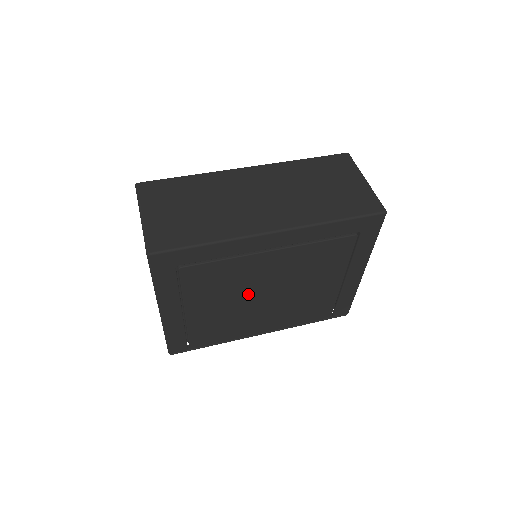
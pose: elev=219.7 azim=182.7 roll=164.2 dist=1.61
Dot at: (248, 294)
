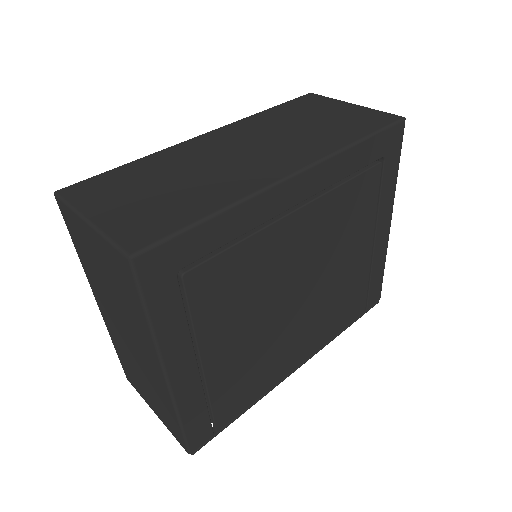
Dot at: (277, 300)
